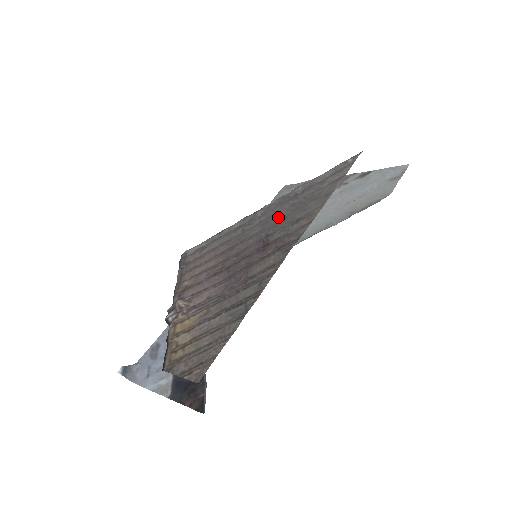
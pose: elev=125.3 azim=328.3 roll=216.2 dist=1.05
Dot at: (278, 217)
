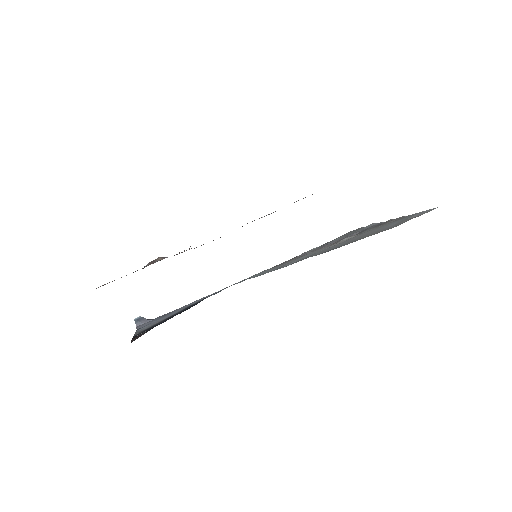
Dot at: occluded
